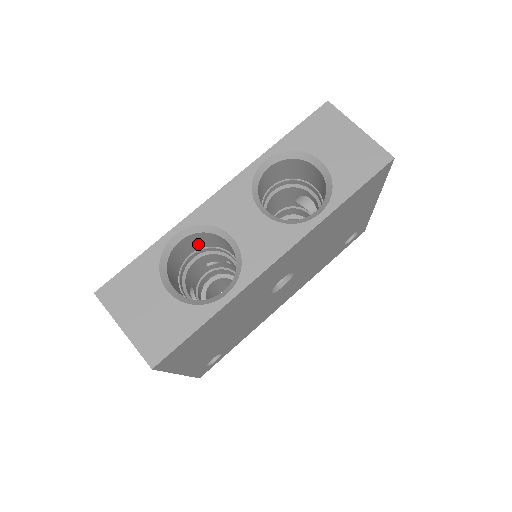
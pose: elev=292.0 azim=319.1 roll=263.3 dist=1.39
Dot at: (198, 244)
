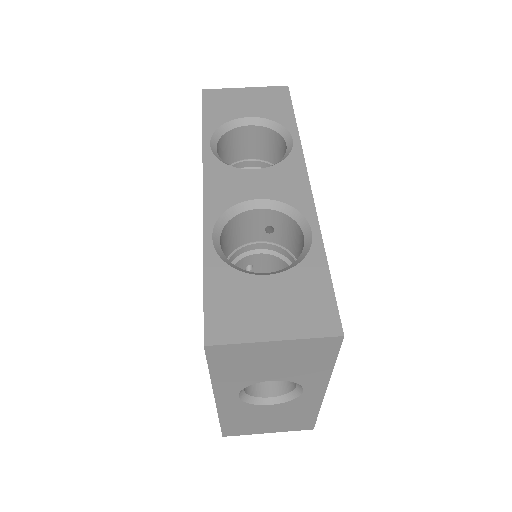
Dot at: (224, 252)
